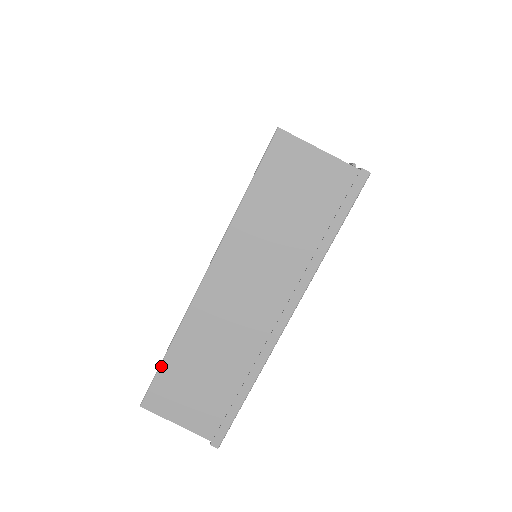
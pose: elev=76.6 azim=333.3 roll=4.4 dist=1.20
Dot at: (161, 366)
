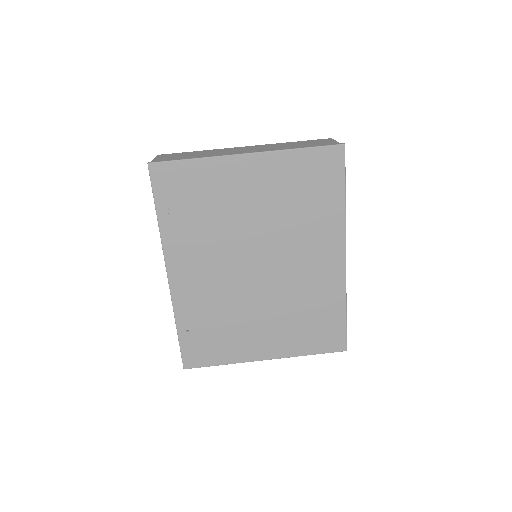
Dot at: (186, 152)
